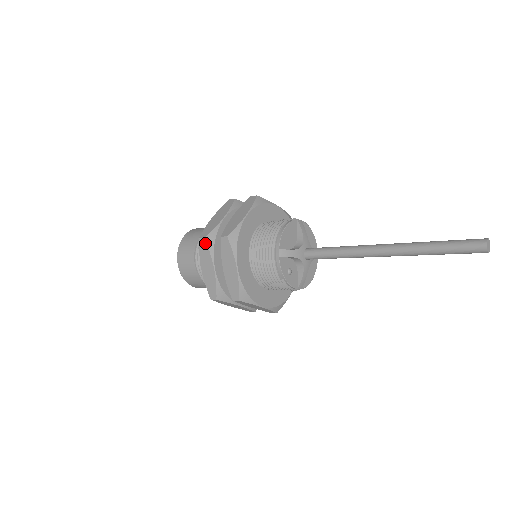
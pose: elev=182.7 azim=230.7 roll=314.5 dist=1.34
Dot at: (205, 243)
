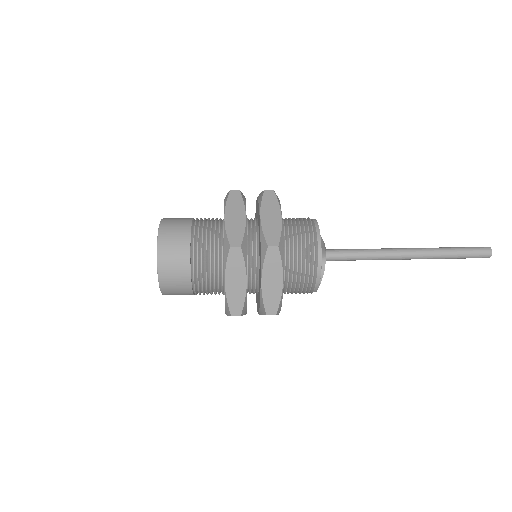
Dot at: occluded
